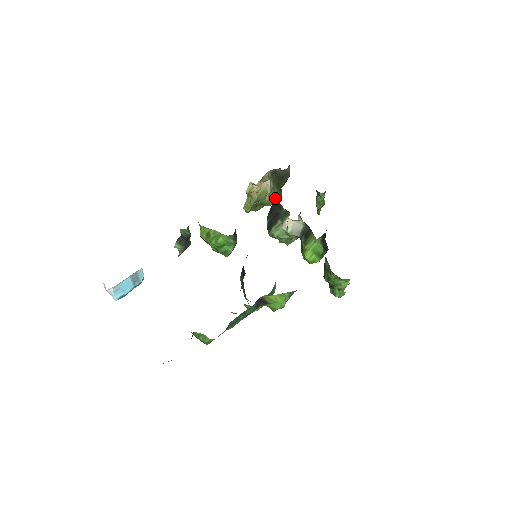
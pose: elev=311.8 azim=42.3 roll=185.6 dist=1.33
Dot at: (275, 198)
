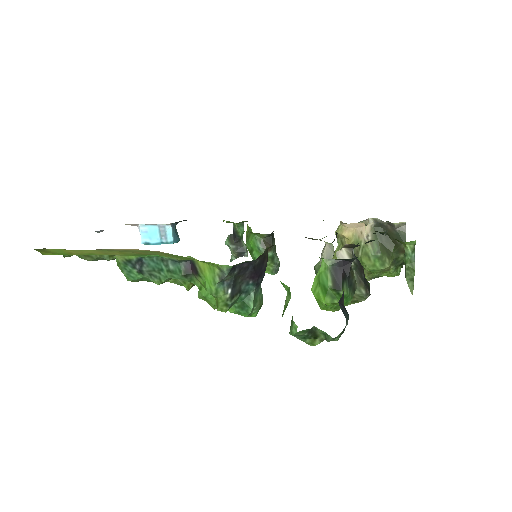
Dot at: (374, 260)
